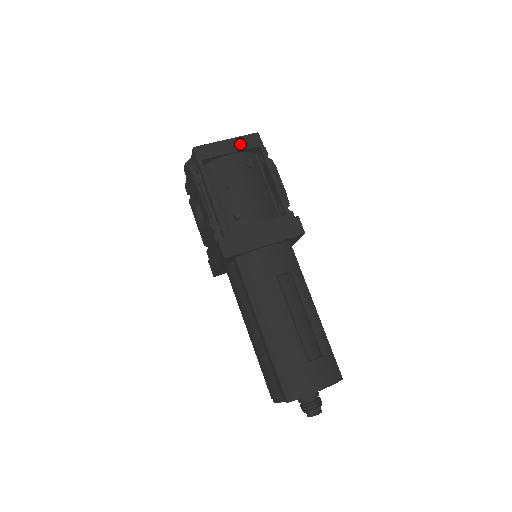
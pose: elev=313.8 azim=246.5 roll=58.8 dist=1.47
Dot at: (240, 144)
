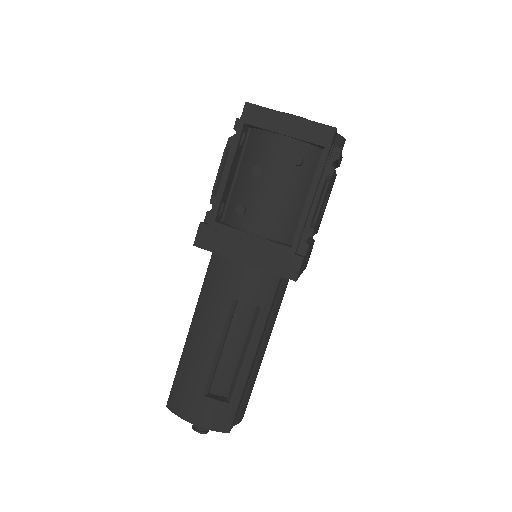
Dot at: (302, 130)
